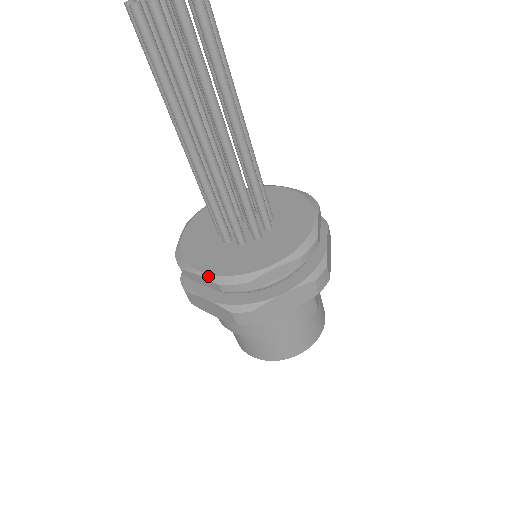
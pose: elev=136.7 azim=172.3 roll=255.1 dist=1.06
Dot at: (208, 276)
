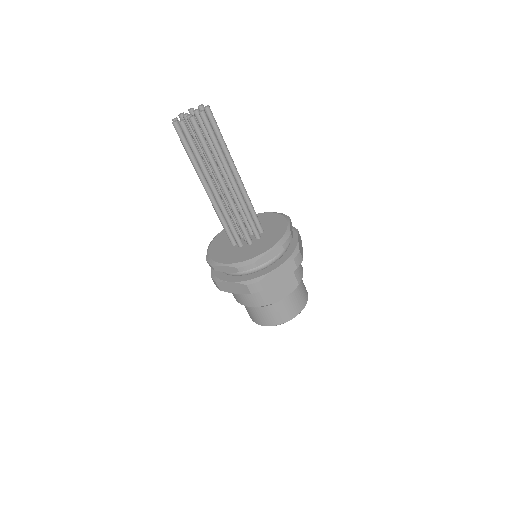
Dot at: (207, 253)
